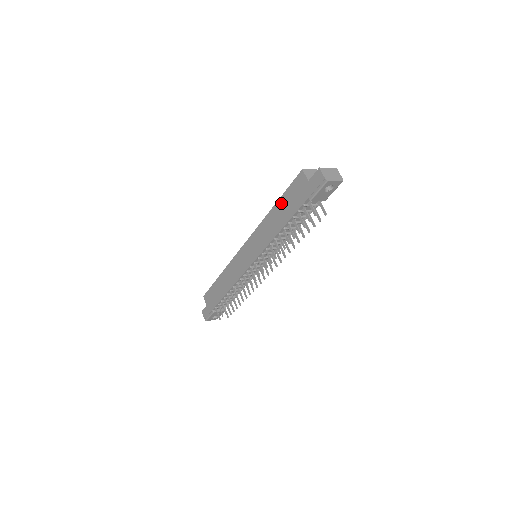
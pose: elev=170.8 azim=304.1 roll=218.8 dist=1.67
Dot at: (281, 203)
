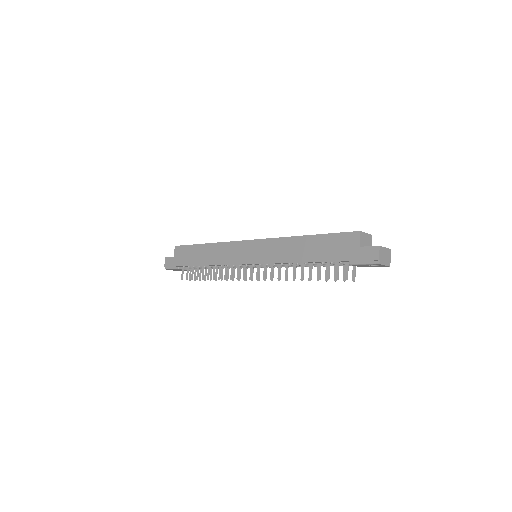
Dot at: (317, 240)
